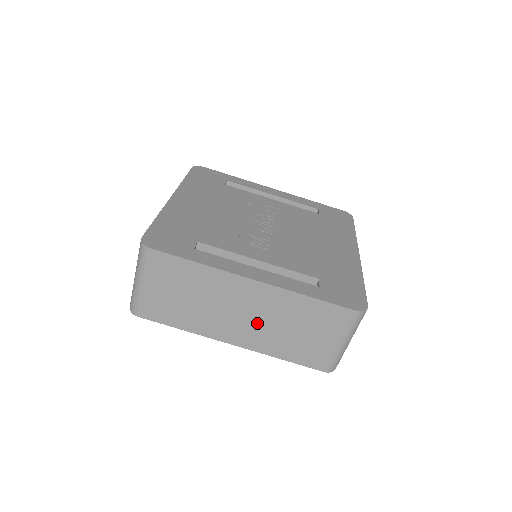
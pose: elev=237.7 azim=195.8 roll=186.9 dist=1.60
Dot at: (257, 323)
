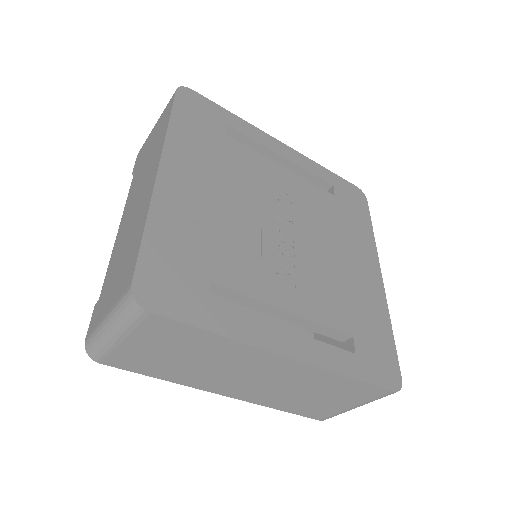
Dot at: (267, 386)
